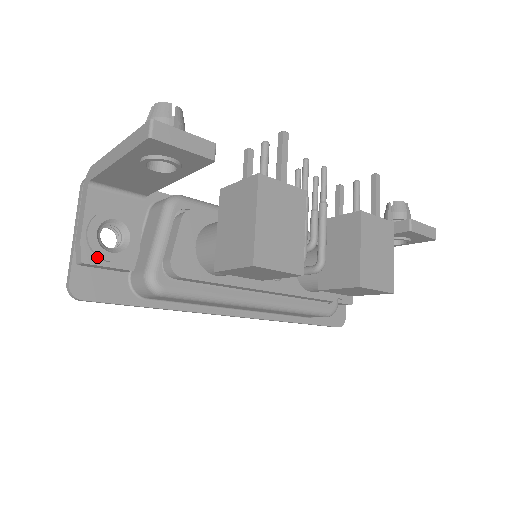
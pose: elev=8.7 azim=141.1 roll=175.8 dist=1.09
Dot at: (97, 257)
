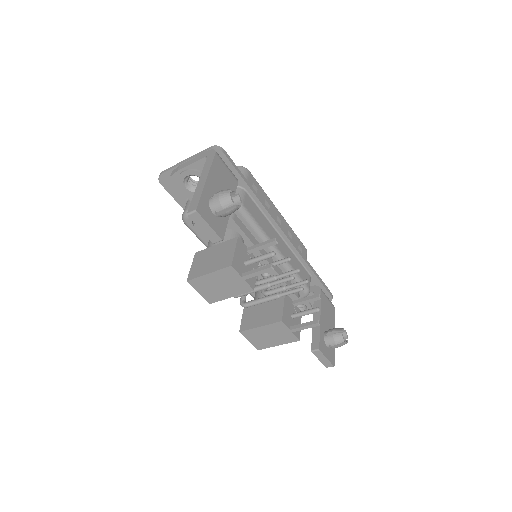
Dot at: (179, 182)
